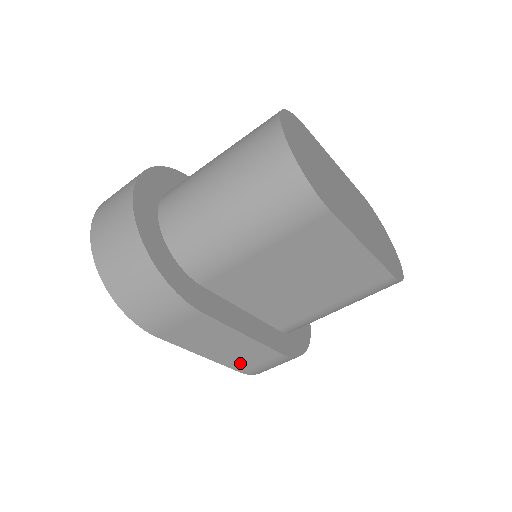
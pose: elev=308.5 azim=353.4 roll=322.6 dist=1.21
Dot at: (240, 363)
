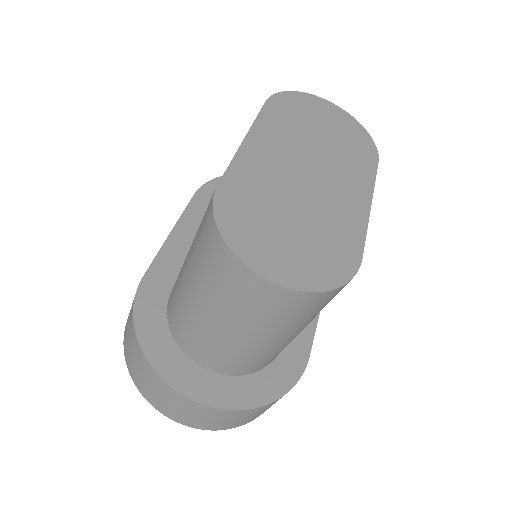
Dot at: occluded
